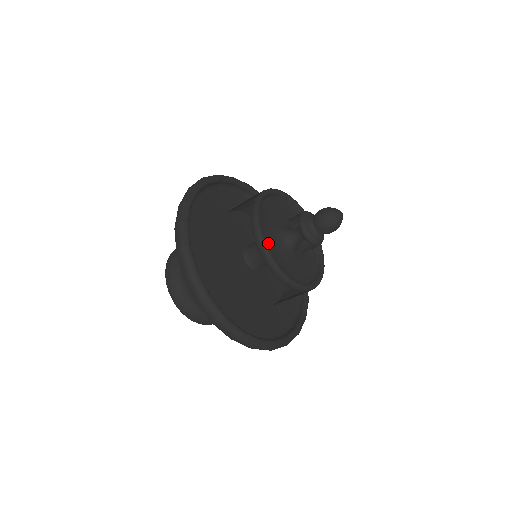
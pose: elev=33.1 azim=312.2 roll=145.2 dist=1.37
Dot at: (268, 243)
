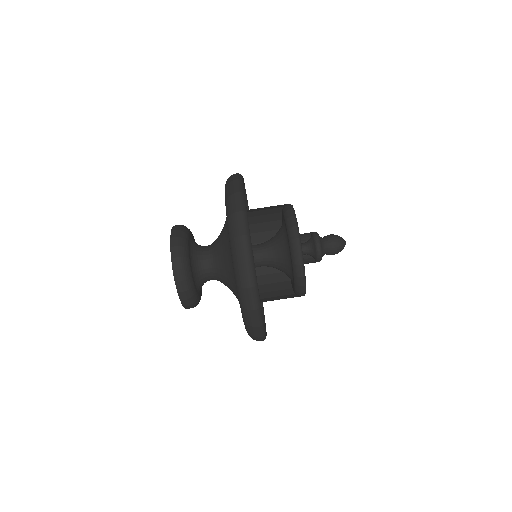
Dot at: occluded
